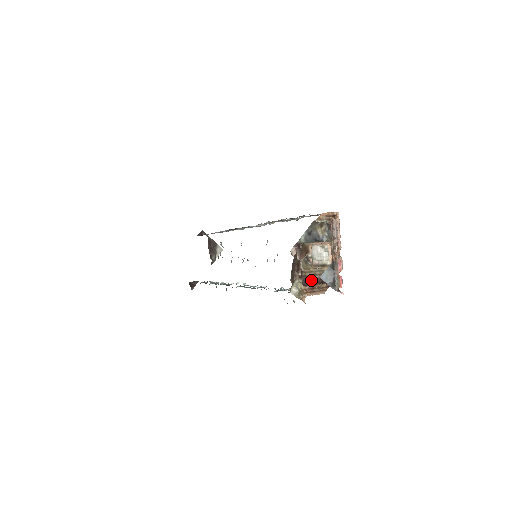
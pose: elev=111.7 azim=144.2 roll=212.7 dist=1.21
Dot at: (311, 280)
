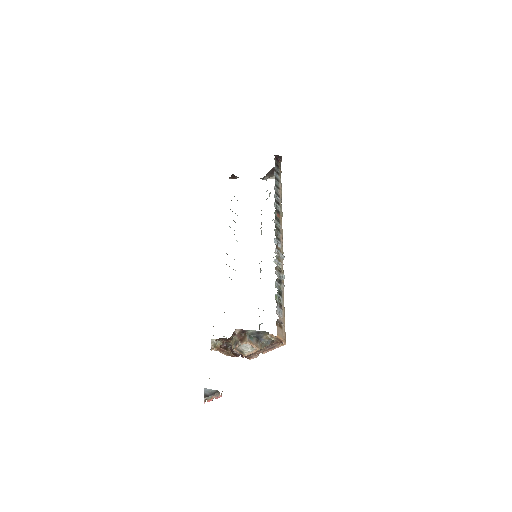
Dot at: (230, 345)
